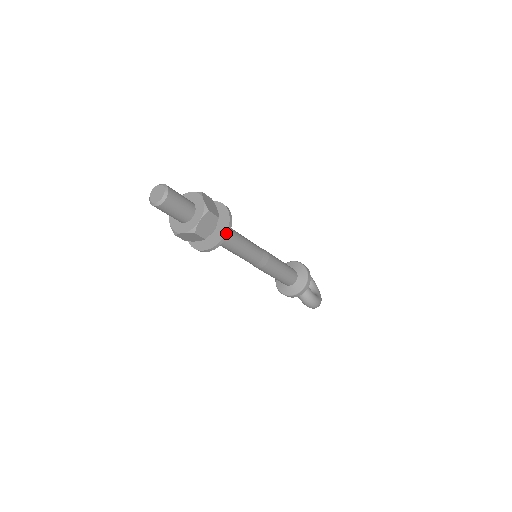
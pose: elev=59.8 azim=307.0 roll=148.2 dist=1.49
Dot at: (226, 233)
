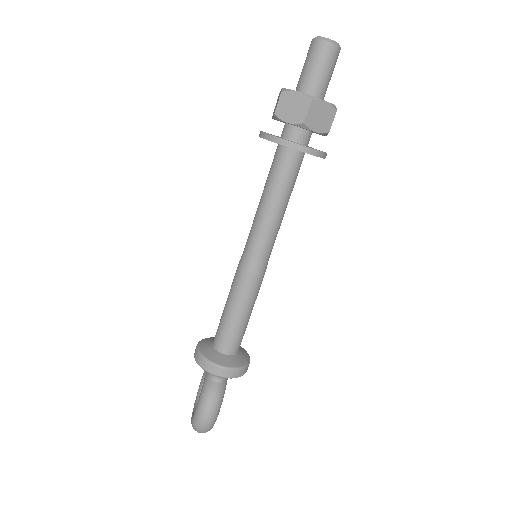
Dot at: (317, 151)
